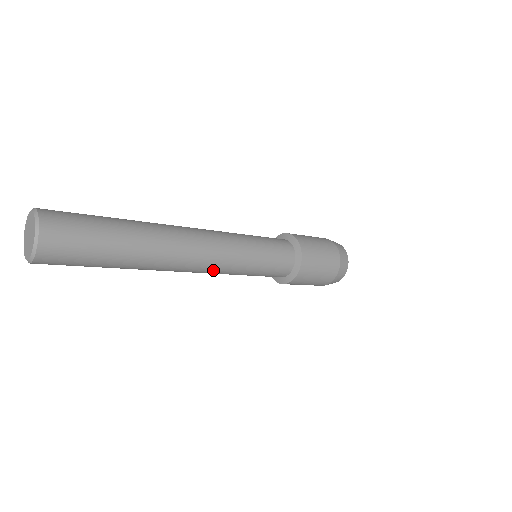
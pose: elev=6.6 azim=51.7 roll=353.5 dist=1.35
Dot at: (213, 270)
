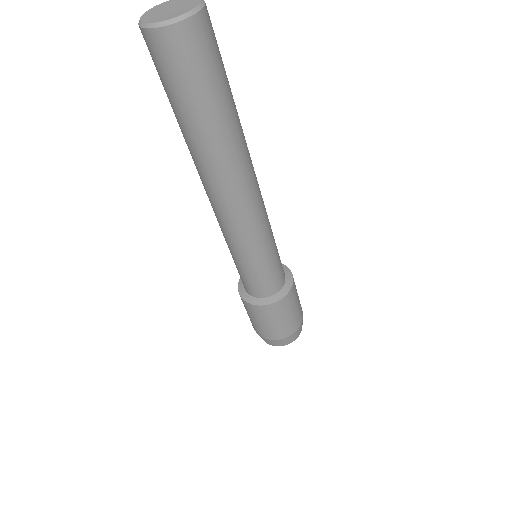
Dot at: (243, 224)
